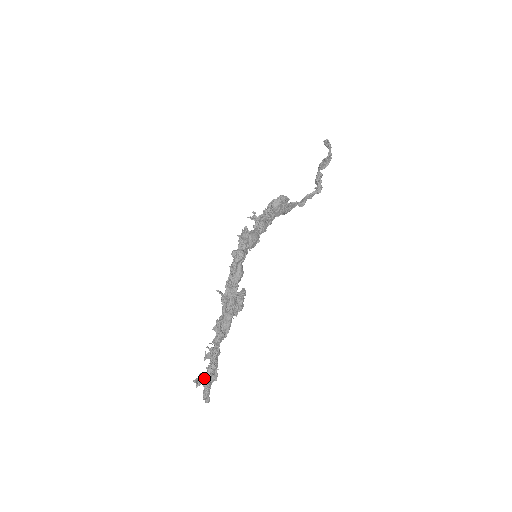
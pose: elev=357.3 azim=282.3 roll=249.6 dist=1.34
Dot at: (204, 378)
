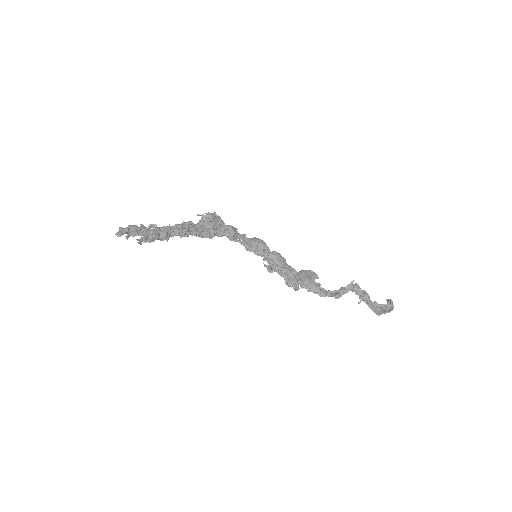
Dot at: occluded
